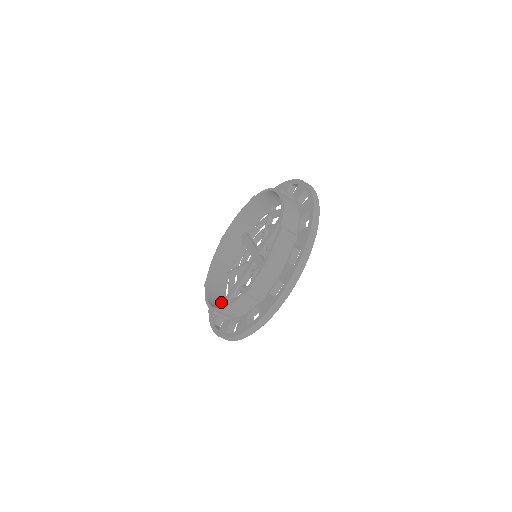
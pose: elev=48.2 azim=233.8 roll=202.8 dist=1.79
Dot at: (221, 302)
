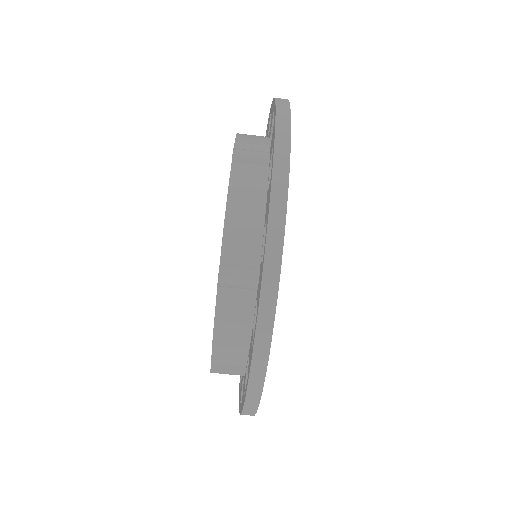
Dot at: occluded
